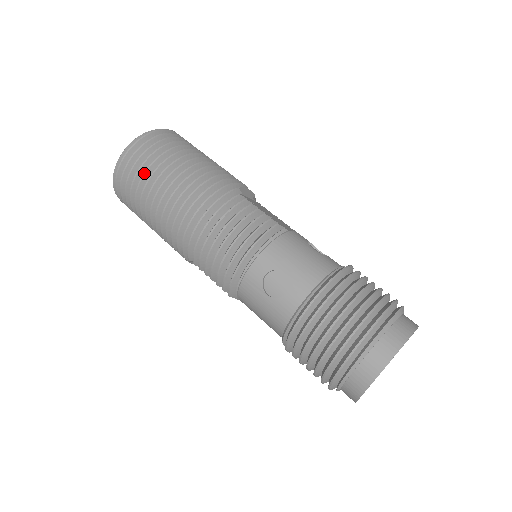
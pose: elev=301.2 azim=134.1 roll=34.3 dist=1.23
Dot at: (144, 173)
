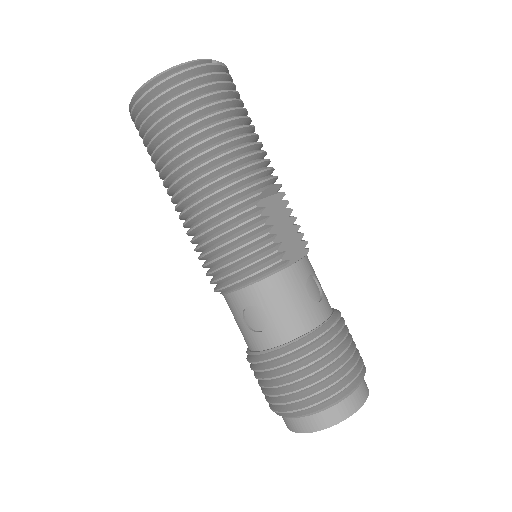
Dot at: (161, 131)
